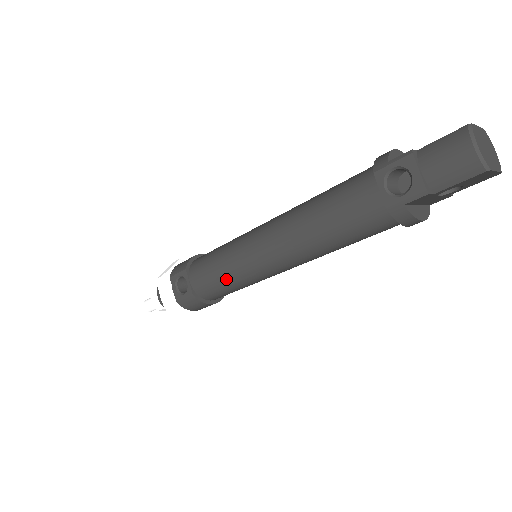
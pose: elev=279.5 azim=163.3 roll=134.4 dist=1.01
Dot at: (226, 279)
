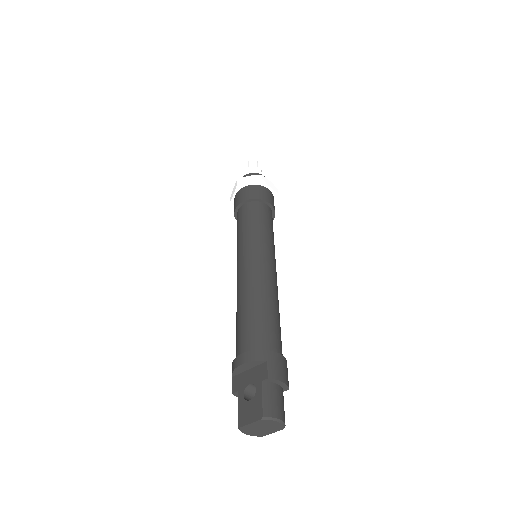
Dot at: occluded
